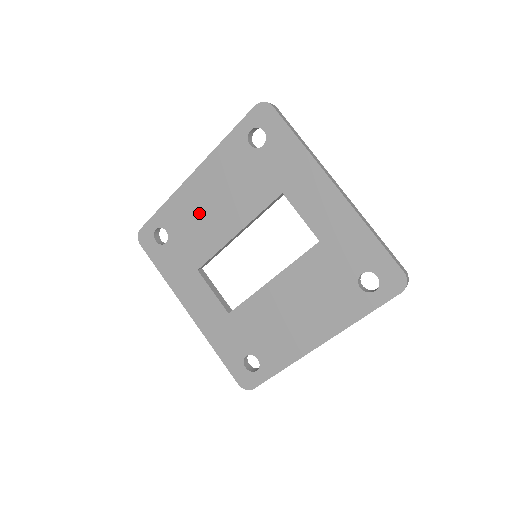
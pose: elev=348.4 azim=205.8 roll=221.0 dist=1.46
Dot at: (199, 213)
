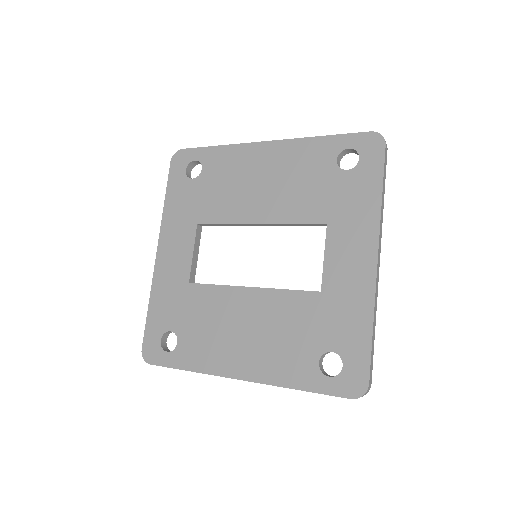
Dot at: (242, 178)
